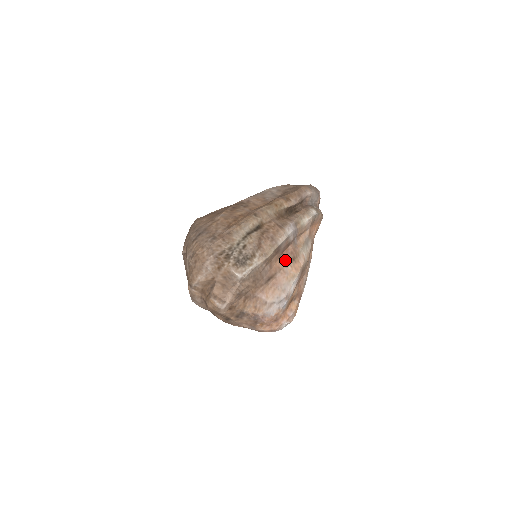
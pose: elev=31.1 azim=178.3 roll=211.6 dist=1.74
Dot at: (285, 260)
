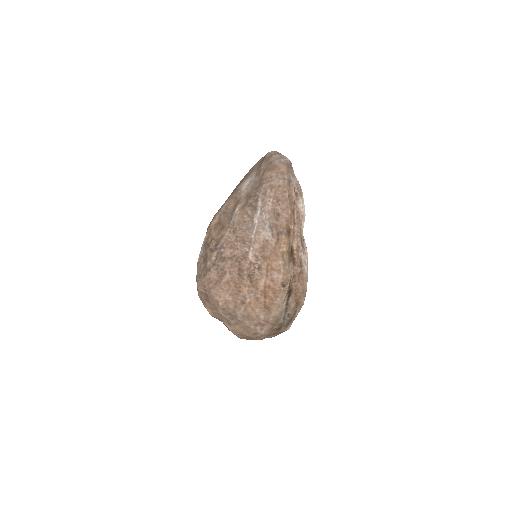
Dot at: occluded
